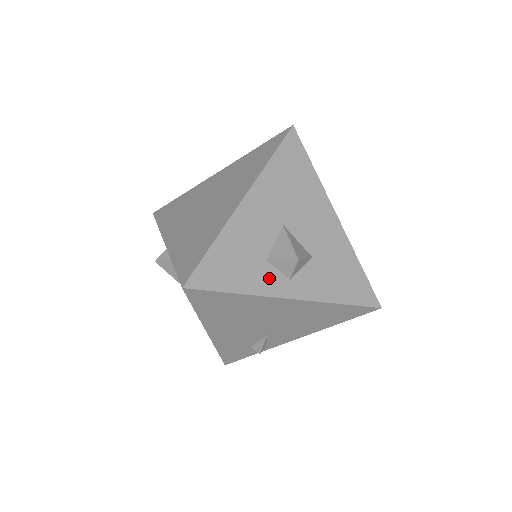
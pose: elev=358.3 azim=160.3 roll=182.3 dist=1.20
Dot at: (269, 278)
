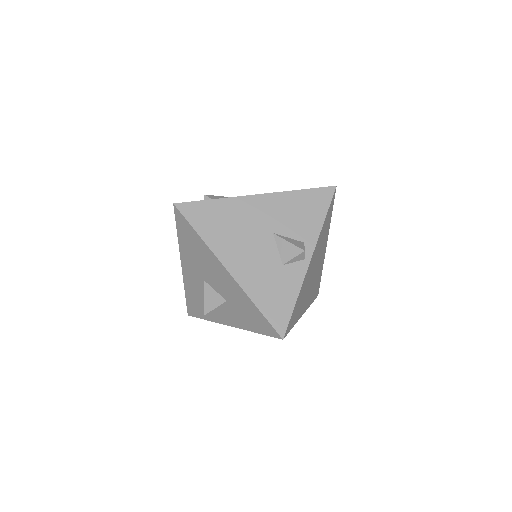
Dot at: occluded
